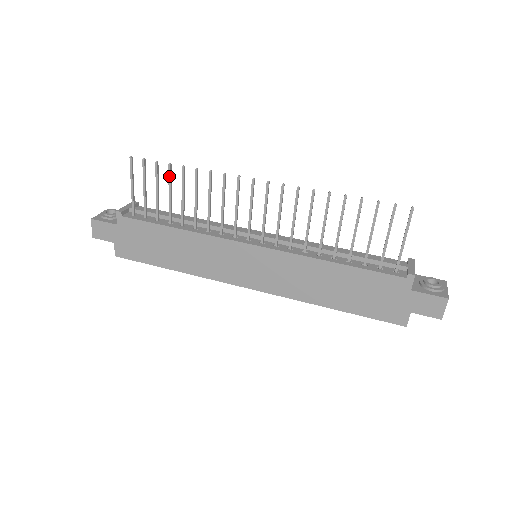
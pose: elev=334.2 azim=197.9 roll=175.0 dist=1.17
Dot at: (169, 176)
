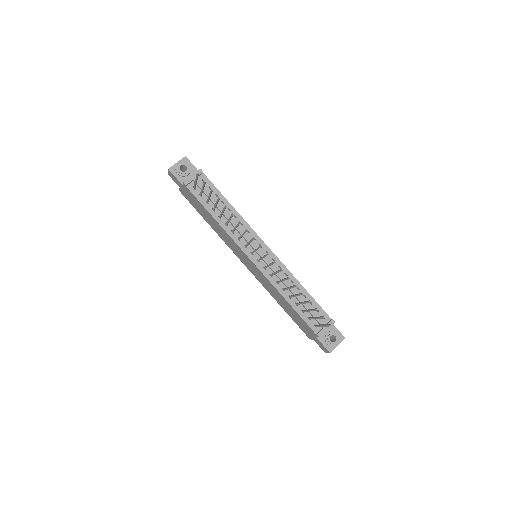
Dot at: (217, 200)
